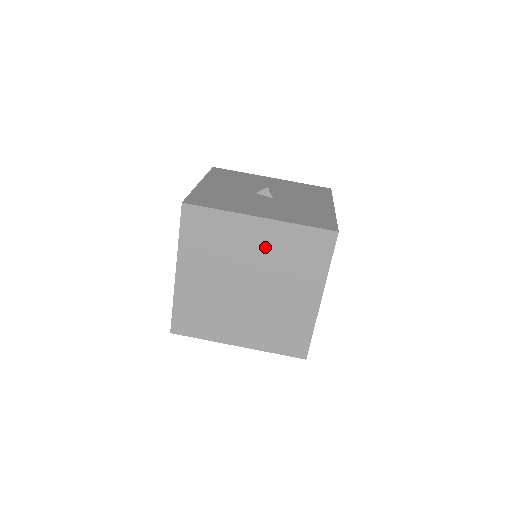
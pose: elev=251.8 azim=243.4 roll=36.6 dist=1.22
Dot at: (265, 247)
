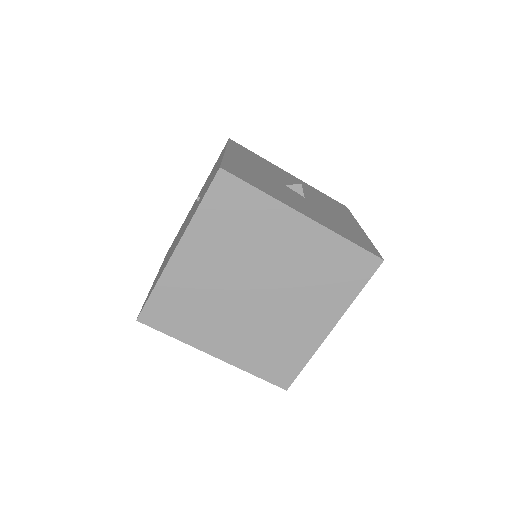
Dot at: (296, 252)
